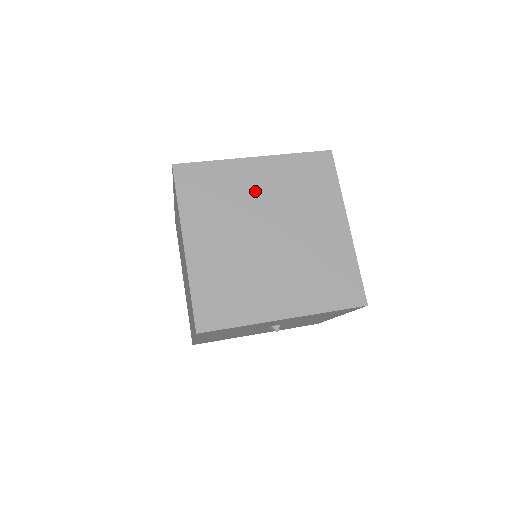
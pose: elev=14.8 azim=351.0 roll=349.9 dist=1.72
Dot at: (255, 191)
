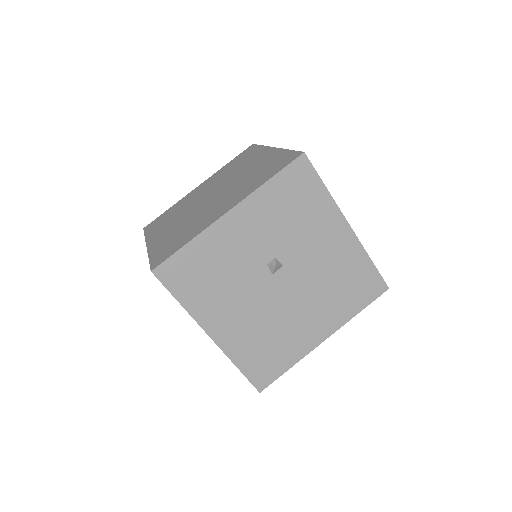
Dot at: (199, 193)
